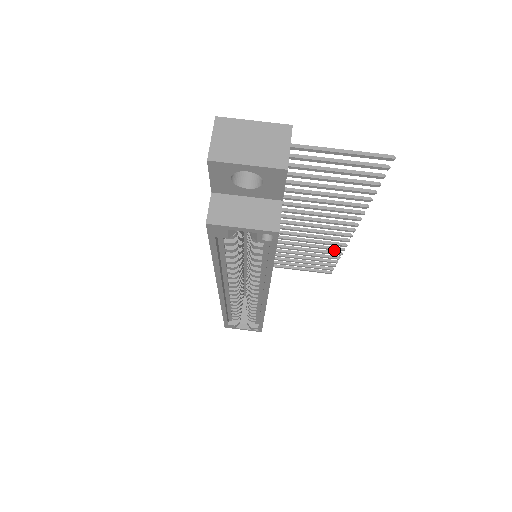
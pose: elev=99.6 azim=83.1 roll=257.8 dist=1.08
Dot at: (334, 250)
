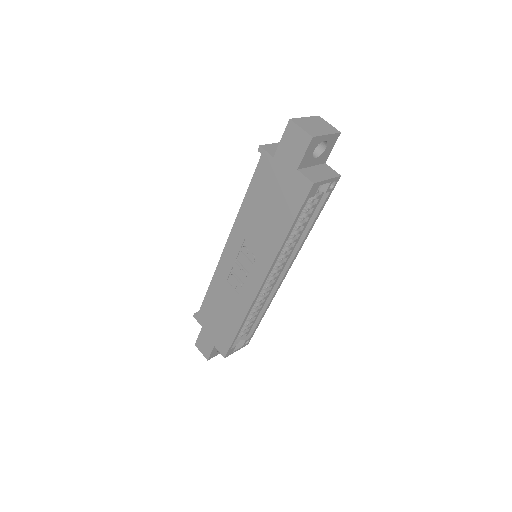
Dot at: occluded
